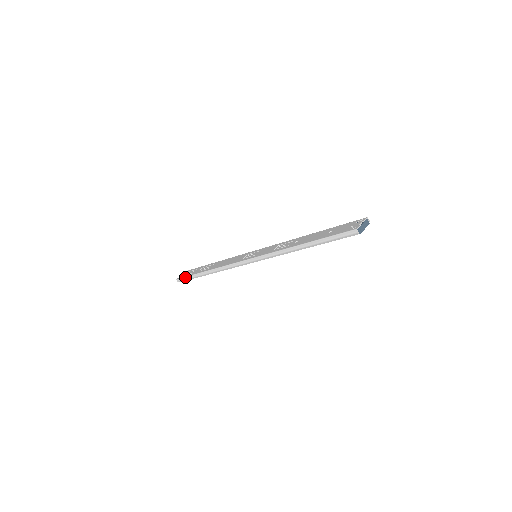
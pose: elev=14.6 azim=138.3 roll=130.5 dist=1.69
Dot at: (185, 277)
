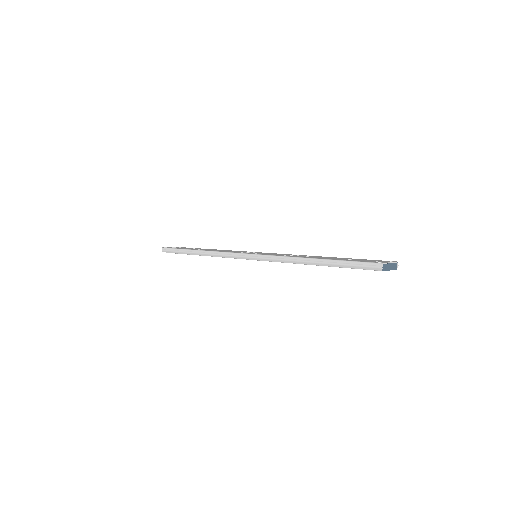
Dot at: (172, 248)
